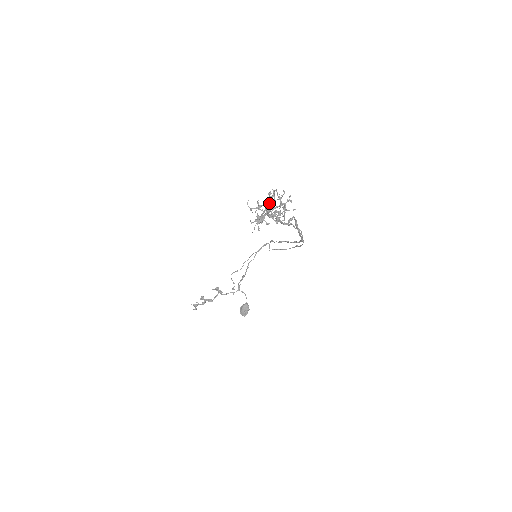
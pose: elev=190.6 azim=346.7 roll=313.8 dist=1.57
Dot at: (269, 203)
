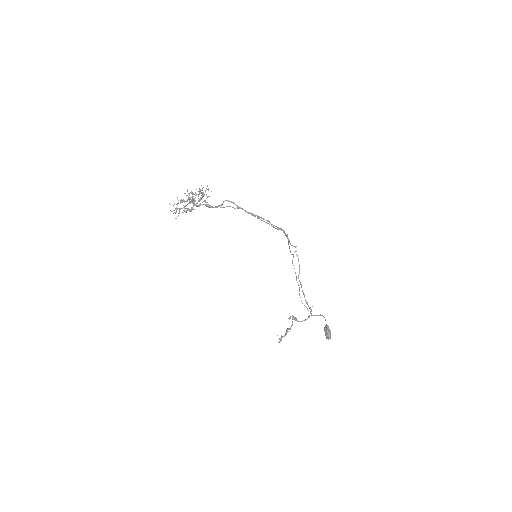
Dot at: occluded
